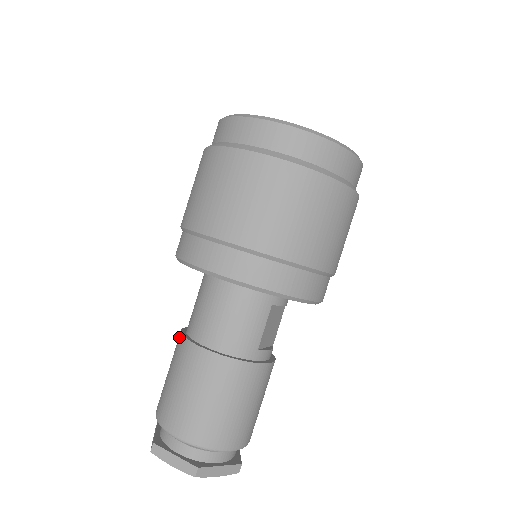
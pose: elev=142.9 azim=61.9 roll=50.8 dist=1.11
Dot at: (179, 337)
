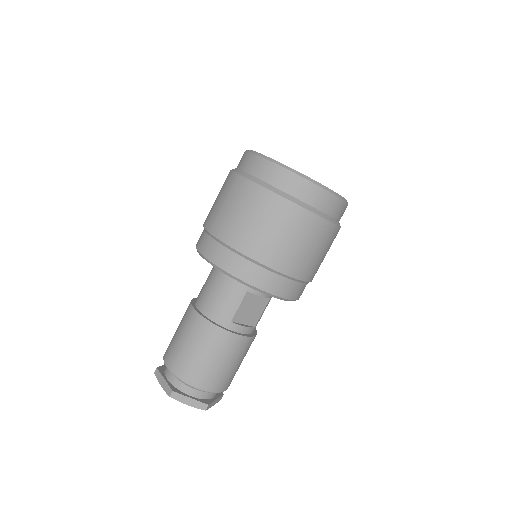
Dot at: occluded
